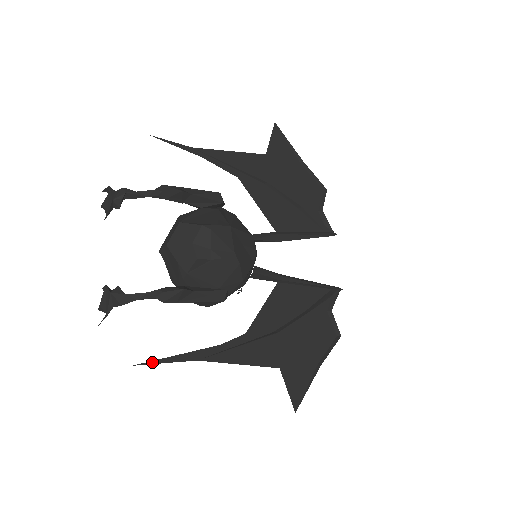
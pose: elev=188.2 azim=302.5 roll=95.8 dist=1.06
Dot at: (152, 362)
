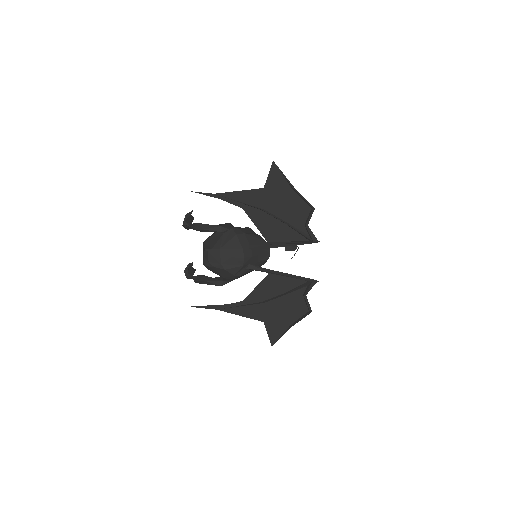
Dot at: (196, 307)
